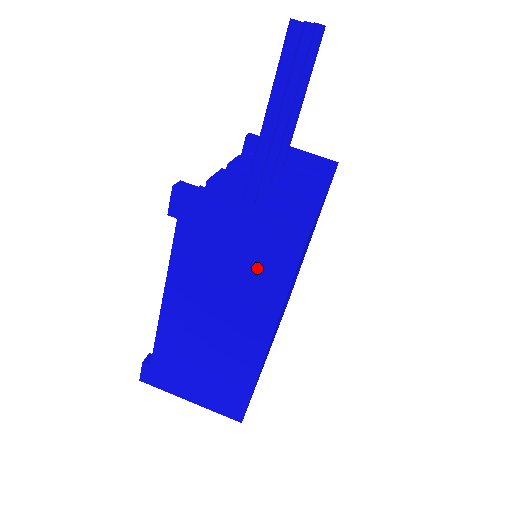
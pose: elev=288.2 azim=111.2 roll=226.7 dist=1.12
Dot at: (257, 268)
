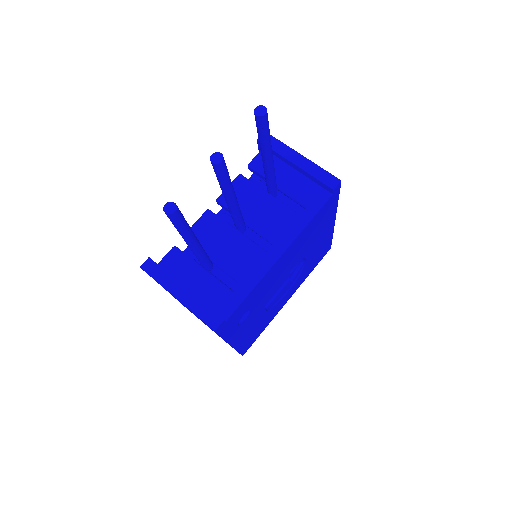
Dot at: occluded
